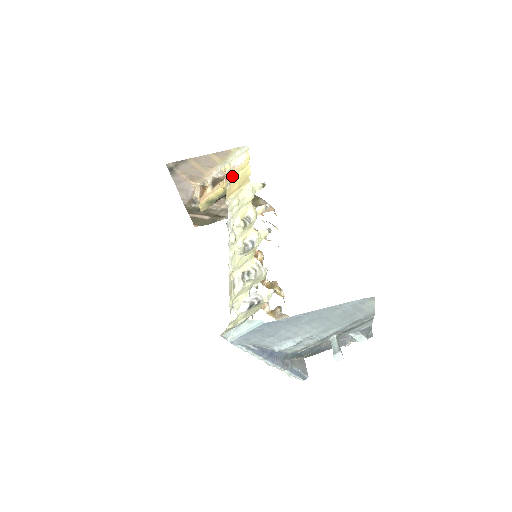
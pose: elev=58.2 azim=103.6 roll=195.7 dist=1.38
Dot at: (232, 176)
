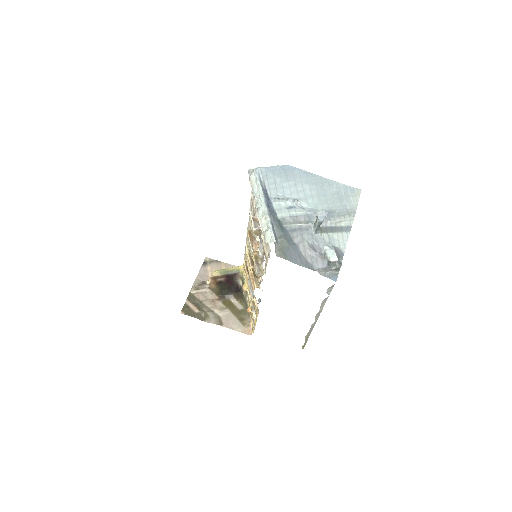
Dot at: occluded
